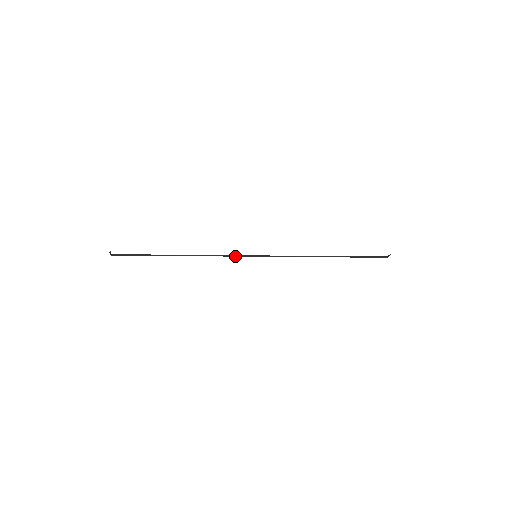
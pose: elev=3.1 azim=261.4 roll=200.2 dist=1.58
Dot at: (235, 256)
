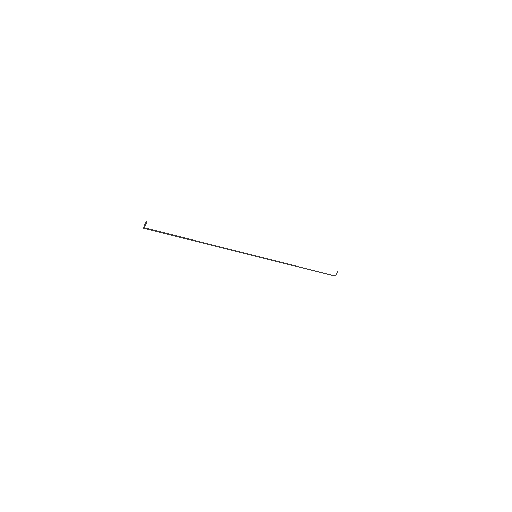
Dot at: (242, 252)
